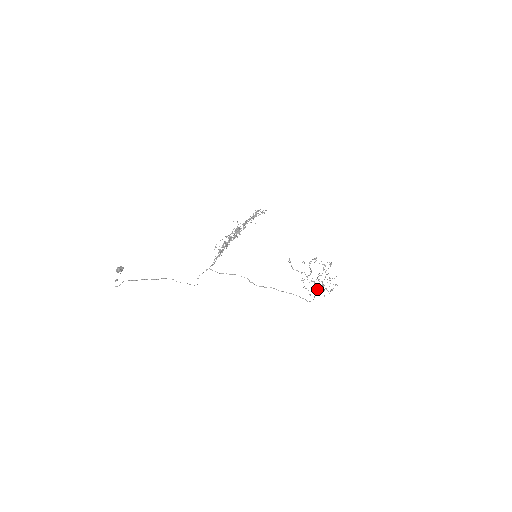
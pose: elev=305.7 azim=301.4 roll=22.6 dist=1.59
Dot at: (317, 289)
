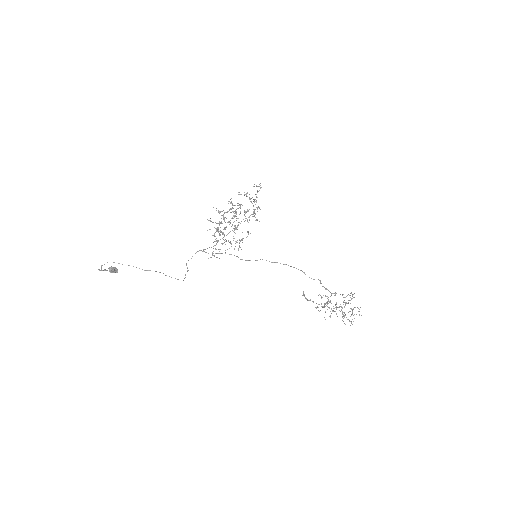
Dot at: (326, 288)
